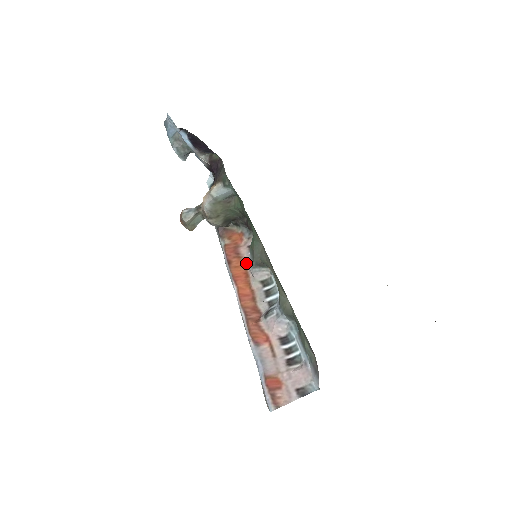
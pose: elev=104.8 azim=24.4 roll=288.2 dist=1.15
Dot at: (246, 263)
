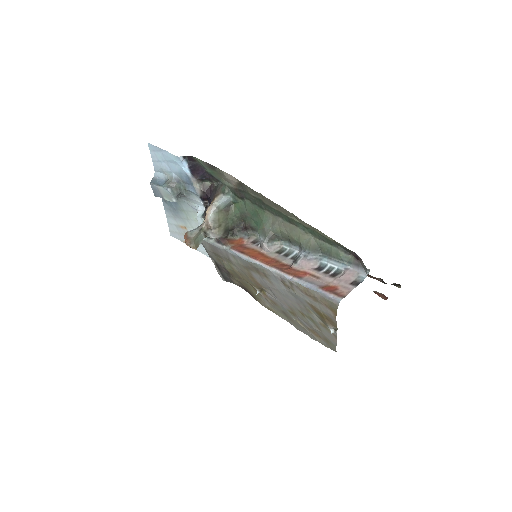
Dot at: (256, 249)
